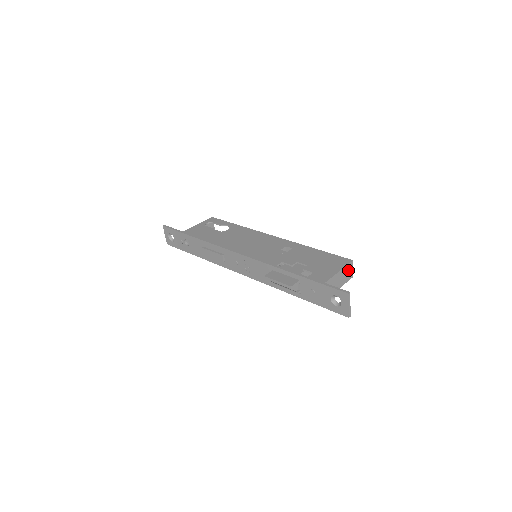
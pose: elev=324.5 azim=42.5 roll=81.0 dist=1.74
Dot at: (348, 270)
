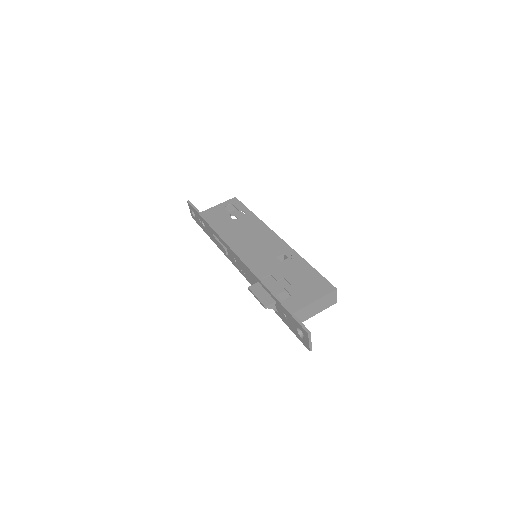
Dot at: (330, 298)
